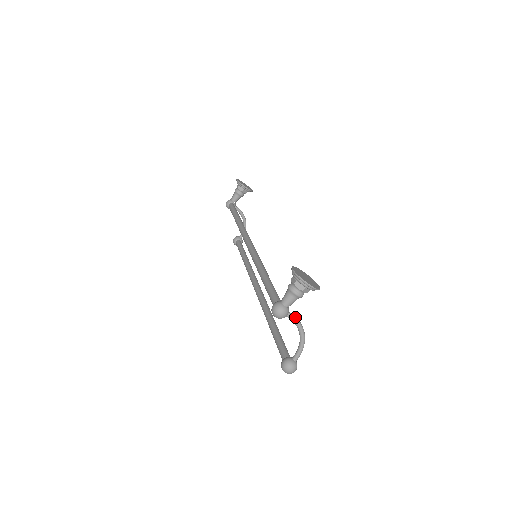
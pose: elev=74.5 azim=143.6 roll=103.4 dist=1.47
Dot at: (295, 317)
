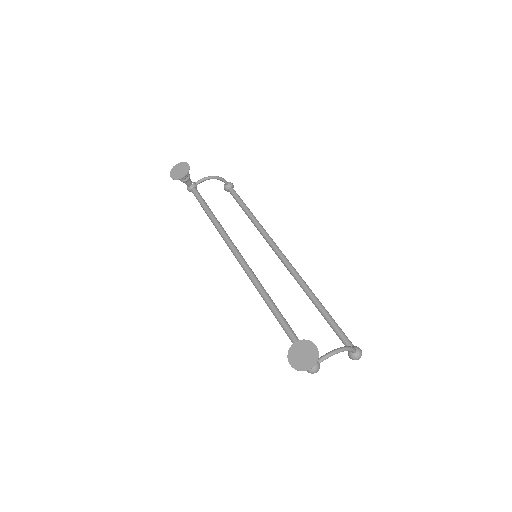
Dot at: (325, 357)
